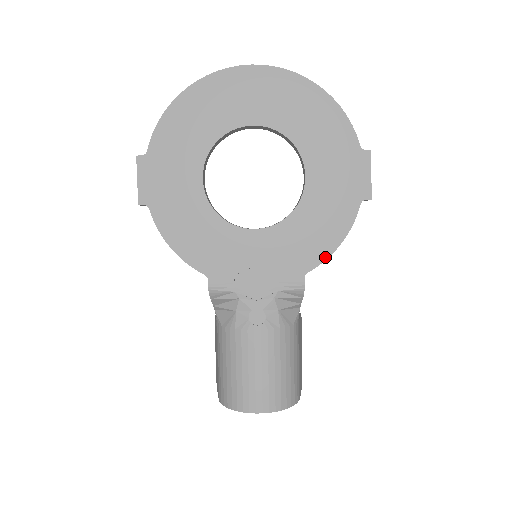
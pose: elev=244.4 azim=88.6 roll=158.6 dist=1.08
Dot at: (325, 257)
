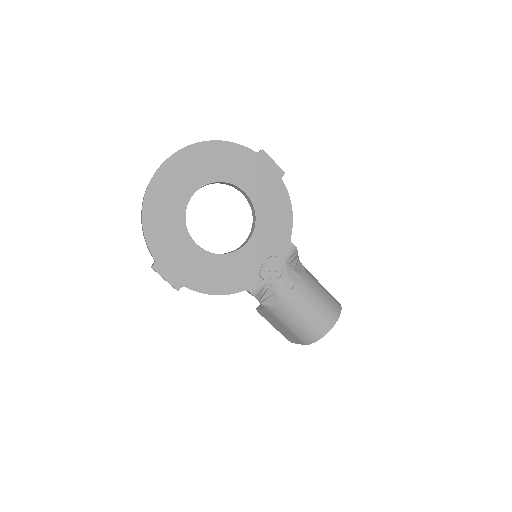
Dot at: (291, 222)
